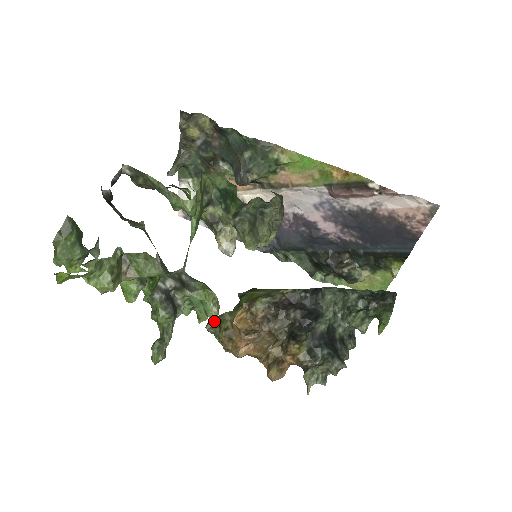
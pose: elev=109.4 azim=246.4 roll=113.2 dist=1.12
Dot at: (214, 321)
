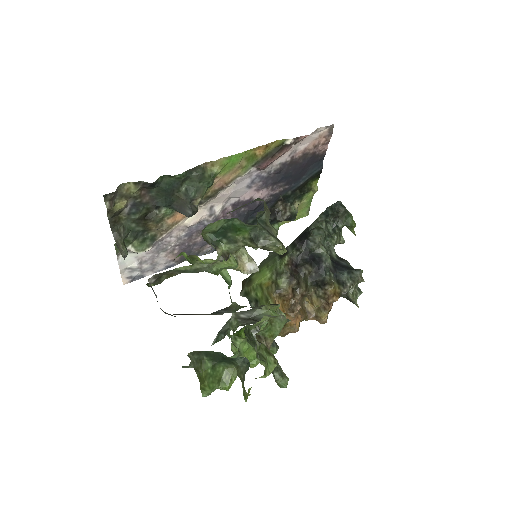
Dot at: occluded
